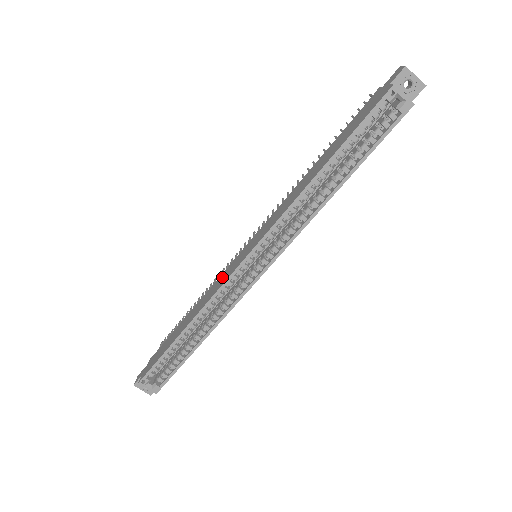
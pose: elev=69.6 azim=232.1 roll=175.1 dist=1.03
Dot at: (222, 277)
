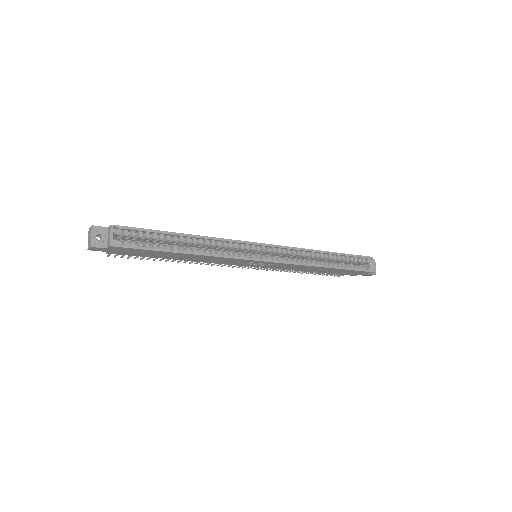
Dot at: occluded
